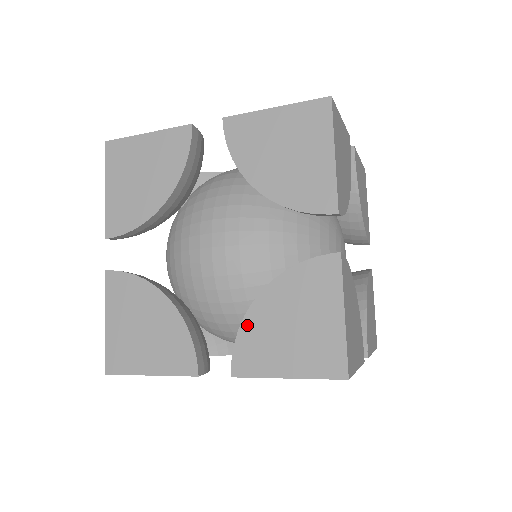
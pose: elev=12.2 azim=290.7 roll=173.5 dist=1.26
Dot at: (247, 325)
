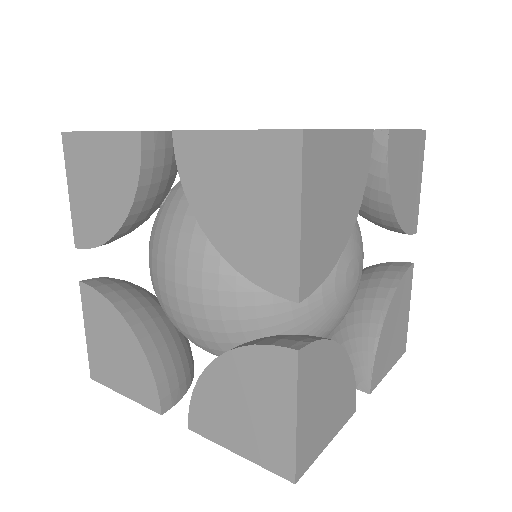
Dot at: (201, 388)
